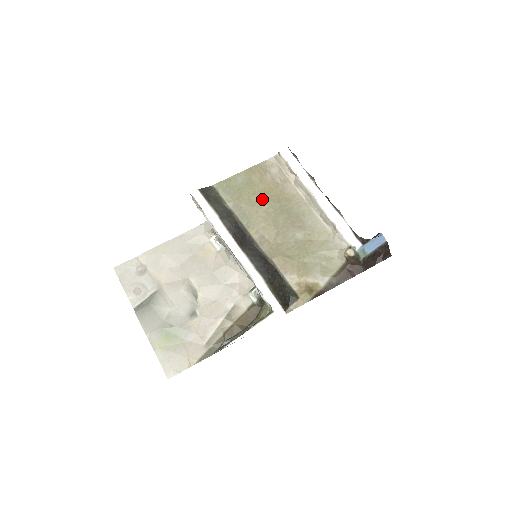
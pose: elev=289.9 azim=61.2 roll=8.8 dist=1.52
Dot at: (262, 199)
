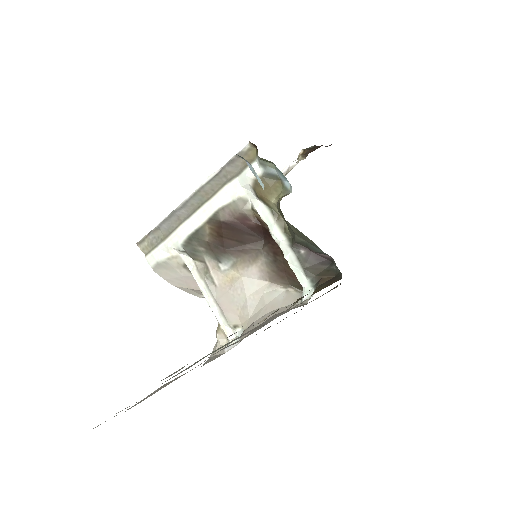
Dot at: occluded
